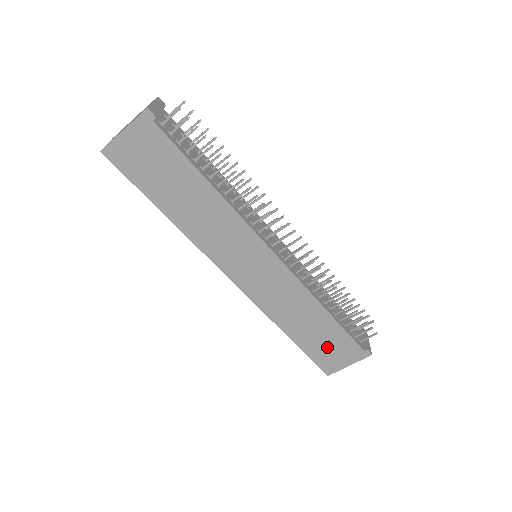
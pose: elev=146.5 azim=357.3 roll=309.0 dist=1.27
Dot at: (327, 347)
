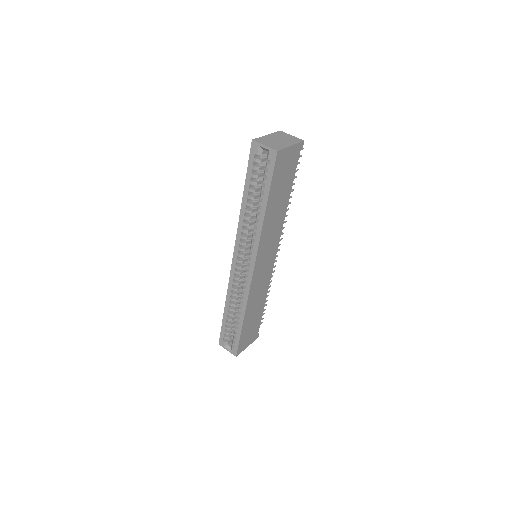
Dot at: (250, 331)
